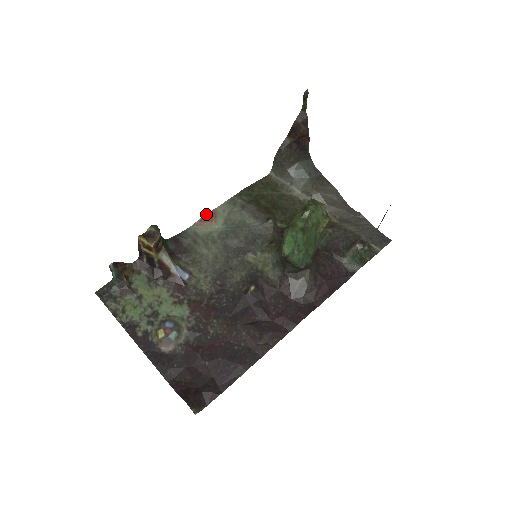
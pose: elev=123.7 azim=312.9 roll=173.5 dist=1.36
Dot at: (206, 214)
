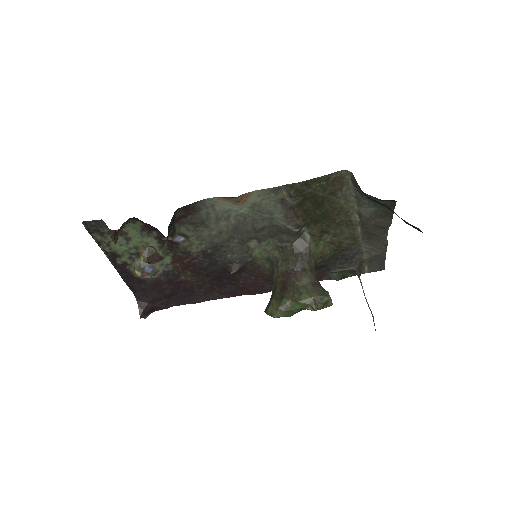
Dot at: (236, 197)
